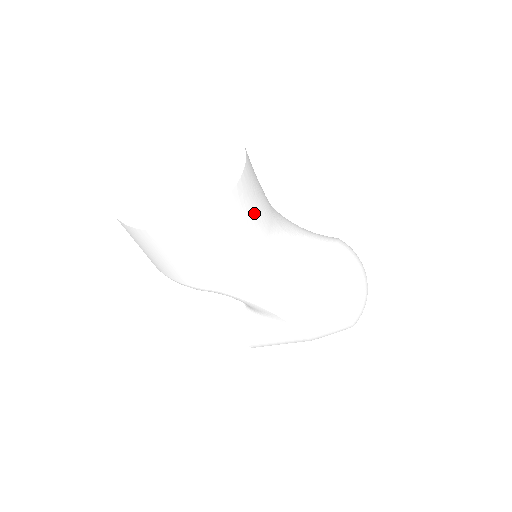
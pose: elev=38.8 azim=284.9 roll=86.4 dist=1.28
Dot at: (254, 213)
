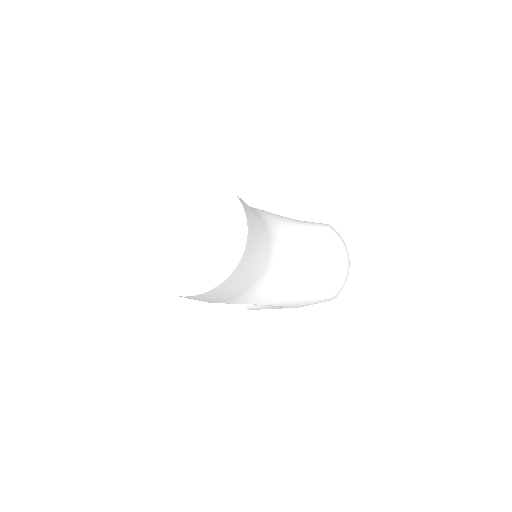
Dot at: (255, 262)
